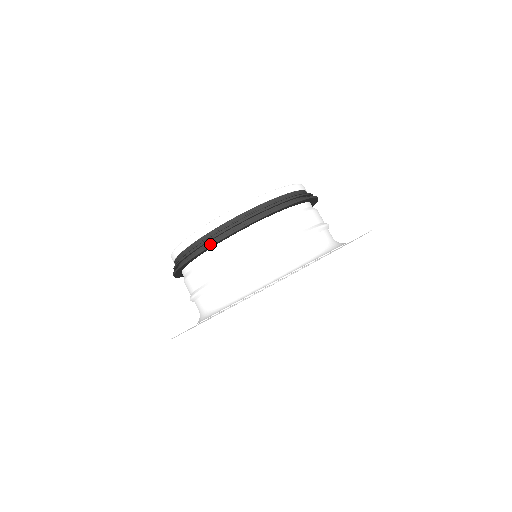
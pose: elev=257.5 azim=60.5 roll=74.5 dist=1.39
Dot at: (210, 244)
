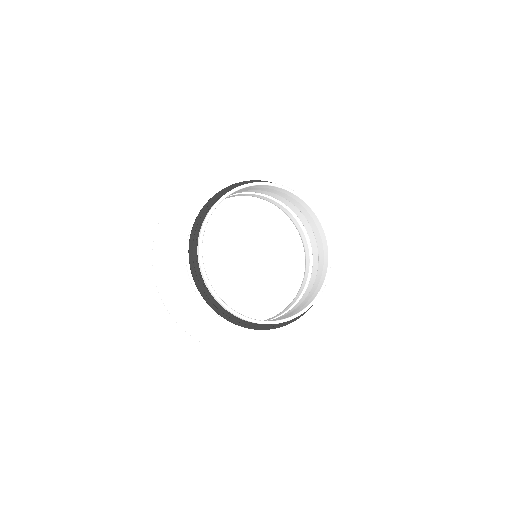
Dot at: occluded
